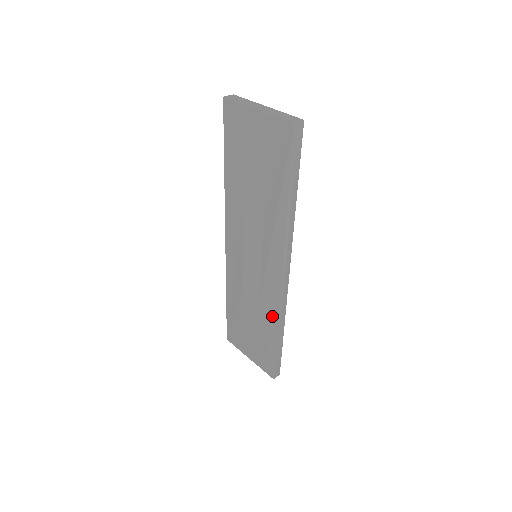
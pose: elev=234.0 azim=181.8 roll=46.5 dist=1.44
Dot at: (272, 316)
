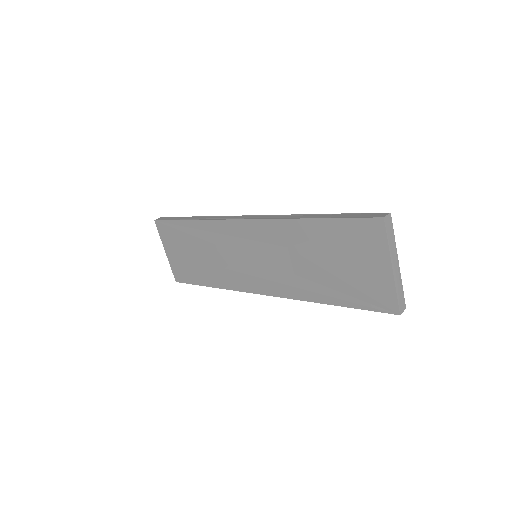
Dot at: (223, 282)
